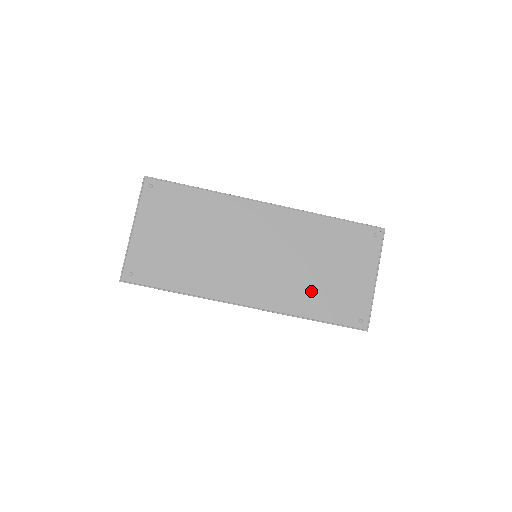
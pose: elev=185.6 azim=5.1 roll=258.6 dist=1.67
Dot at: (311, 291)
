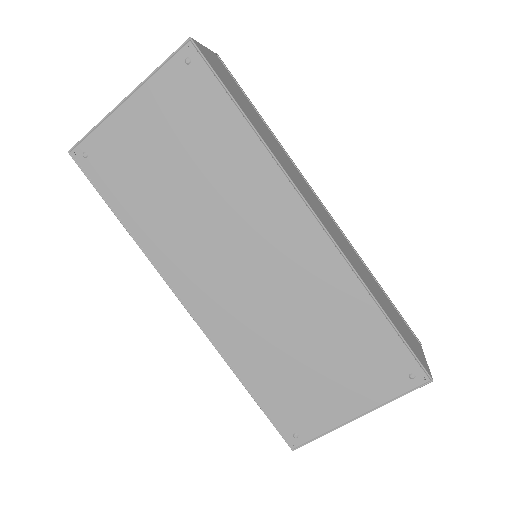
Dot at: (271, 359)
